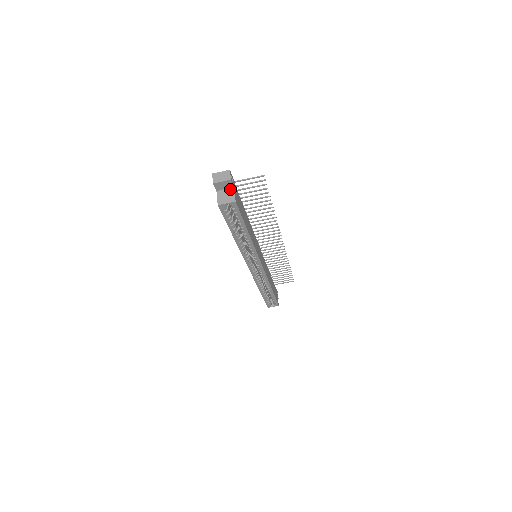
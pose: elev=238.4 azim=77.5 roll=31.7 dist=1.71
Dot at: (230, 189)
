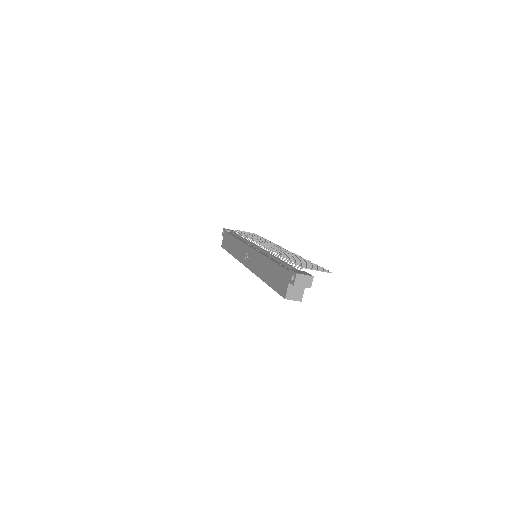
Dot at: occluded
